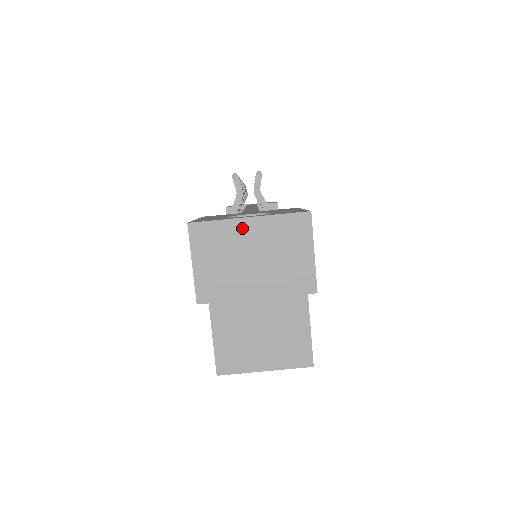
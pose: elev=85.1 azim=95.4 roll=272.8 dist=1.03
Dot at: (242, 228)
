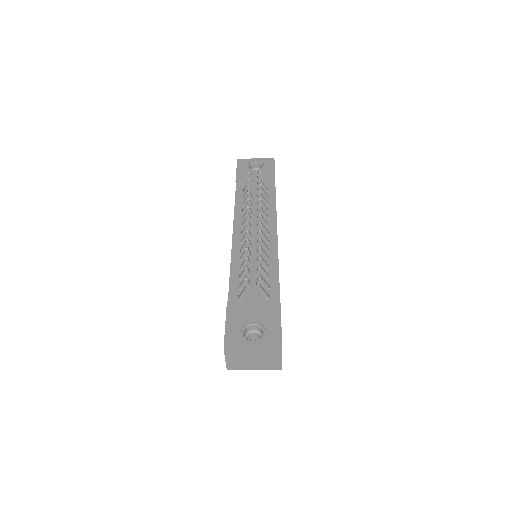
Dot at: (249, 351)
